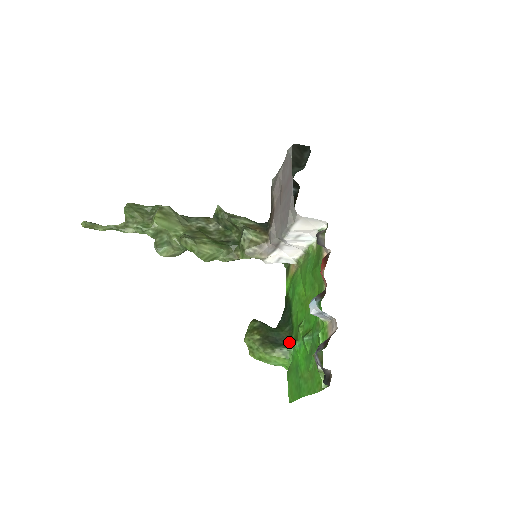
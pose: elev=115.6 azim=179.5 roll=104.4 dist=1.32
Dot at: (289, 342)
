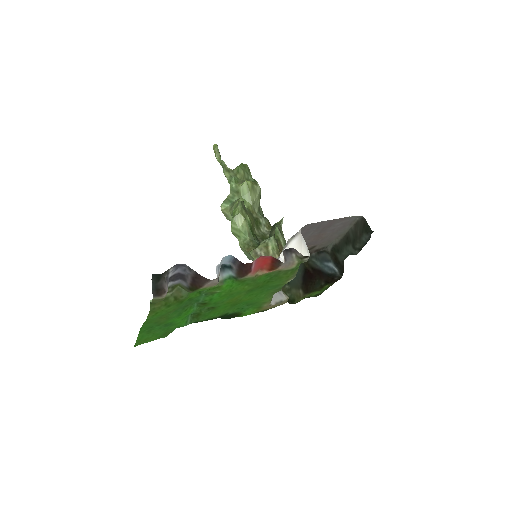
Dot at: occluded
